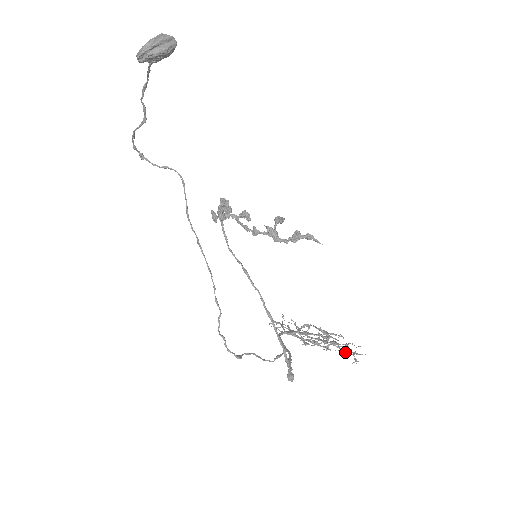
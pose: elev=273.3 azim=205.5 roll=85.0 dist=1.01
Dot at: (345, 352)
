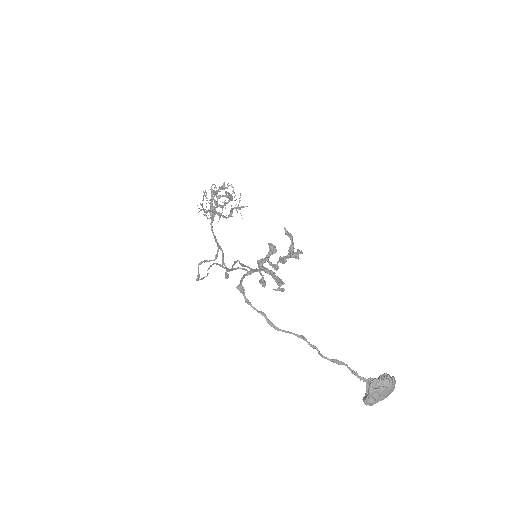
Dot at: occluded
